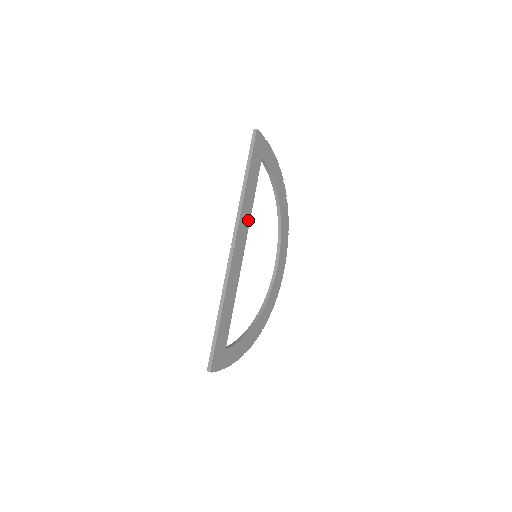
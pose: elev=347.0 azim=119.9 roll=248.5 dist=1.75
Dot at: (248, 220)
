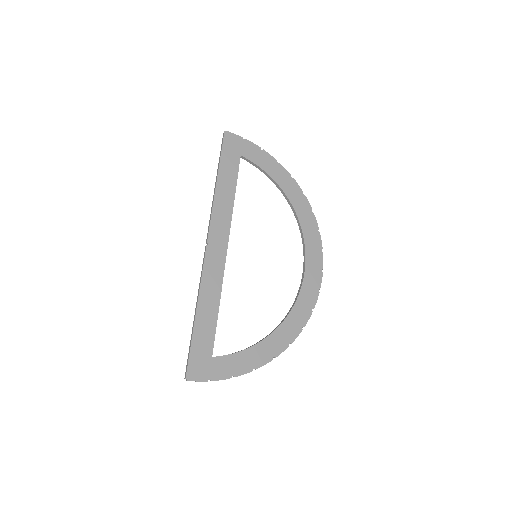
Dot at: (228, 217)
